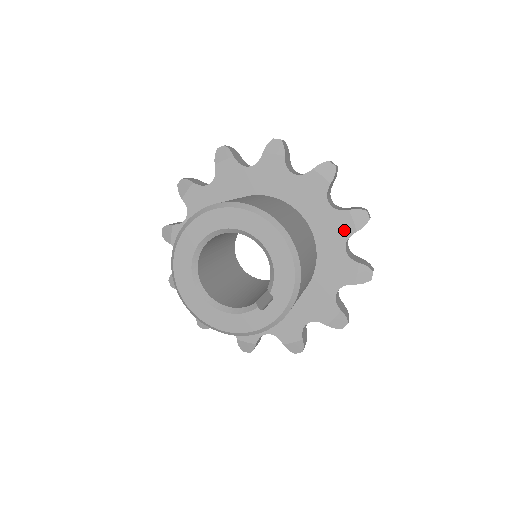
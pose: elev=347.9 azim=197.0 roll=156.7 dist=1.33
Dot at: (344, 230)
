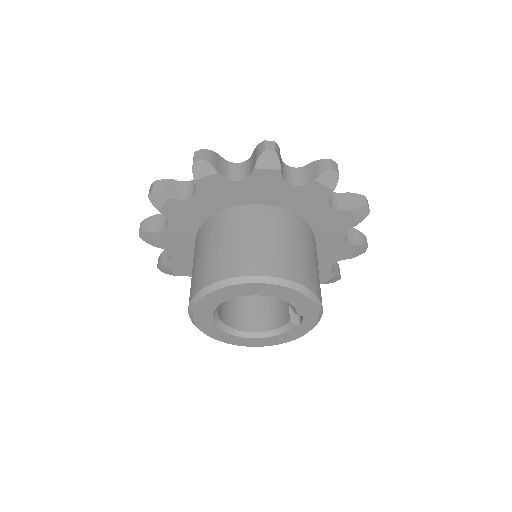
Dot at: (320, 196)
